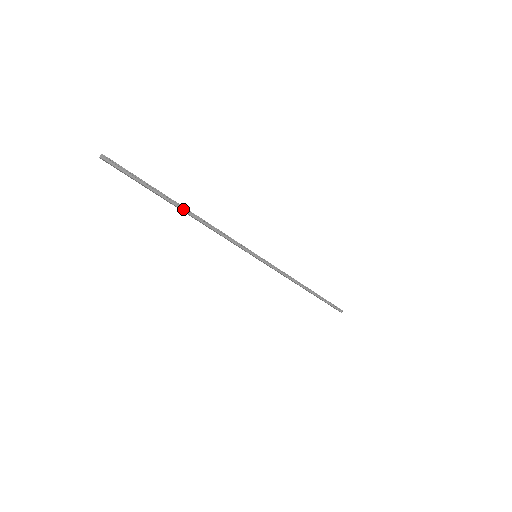
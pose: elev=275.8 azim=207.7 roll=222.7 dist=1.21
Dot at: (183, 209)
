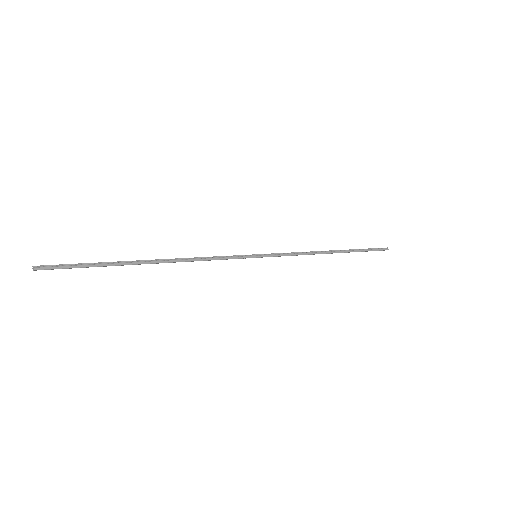
Dot at: (148, 262)
